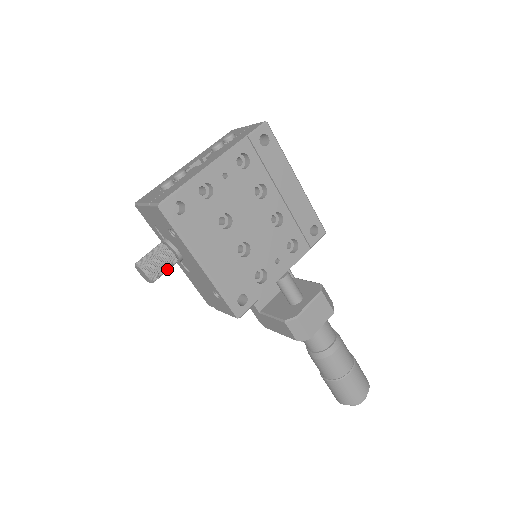
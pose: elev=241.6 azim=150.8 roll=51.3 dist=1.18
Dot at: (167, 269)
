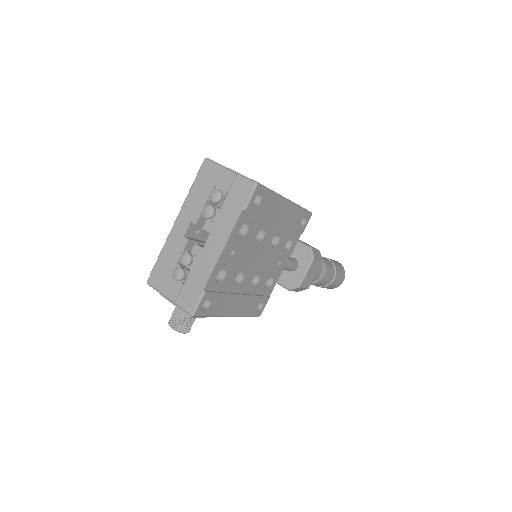
Dot at: occluded
